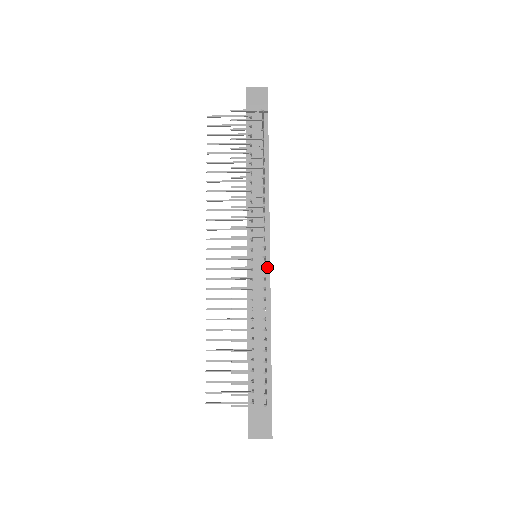
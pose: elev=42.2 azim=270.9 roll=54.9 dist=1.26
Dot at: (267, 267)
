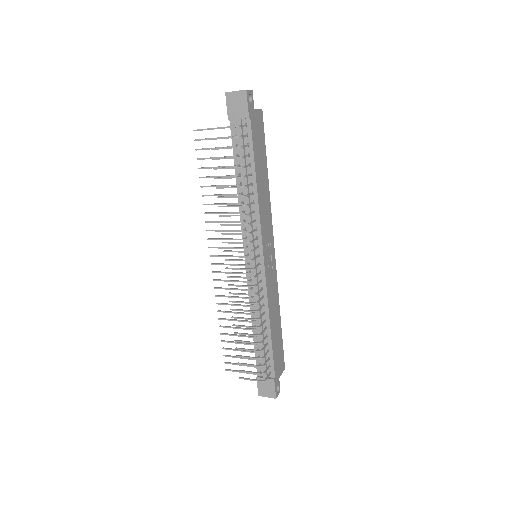
Dot at: (262, 270)
